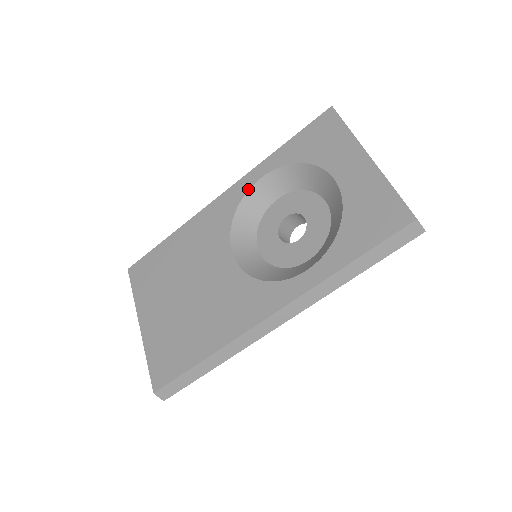
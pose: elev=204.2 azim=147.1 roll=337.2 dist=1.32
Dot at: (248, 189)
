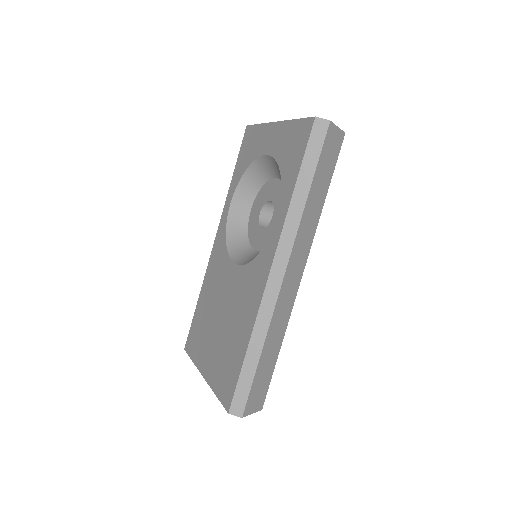
Dot at: (226, 218)
